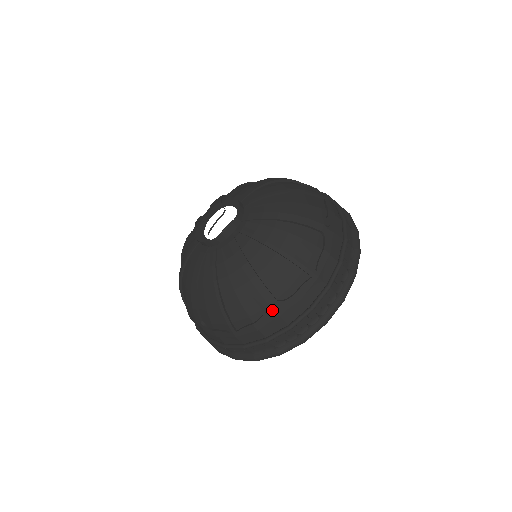
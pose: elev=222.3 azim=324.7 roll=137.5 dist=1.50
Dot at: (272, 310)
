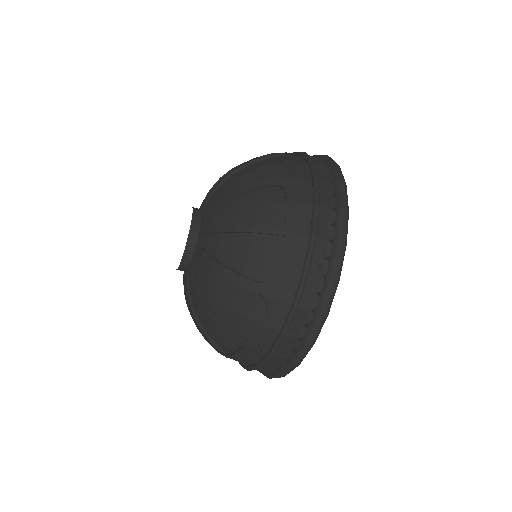
Dot at: (263, 297)
